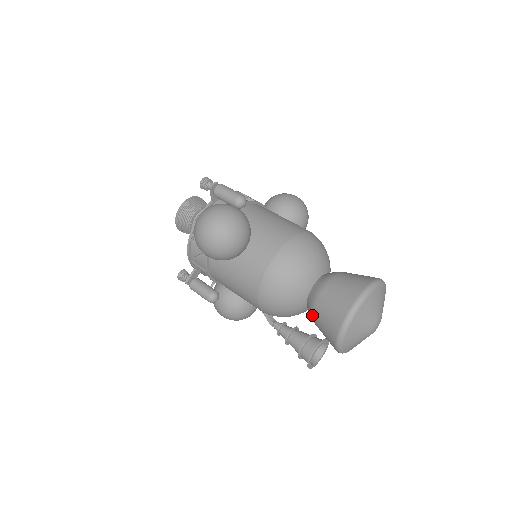
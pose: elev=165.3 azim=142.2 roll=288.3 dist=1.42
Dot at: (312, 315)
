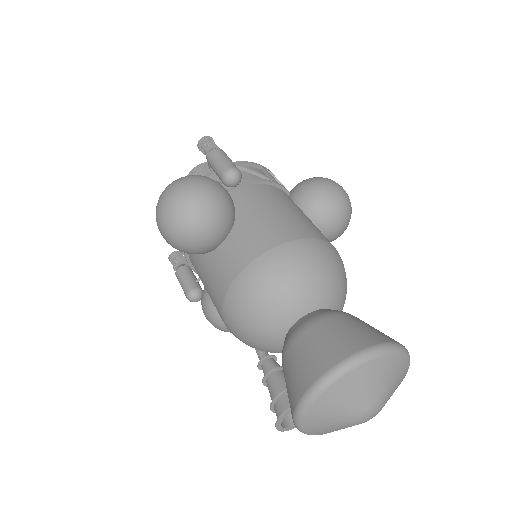
Dot at: (282, 364)
